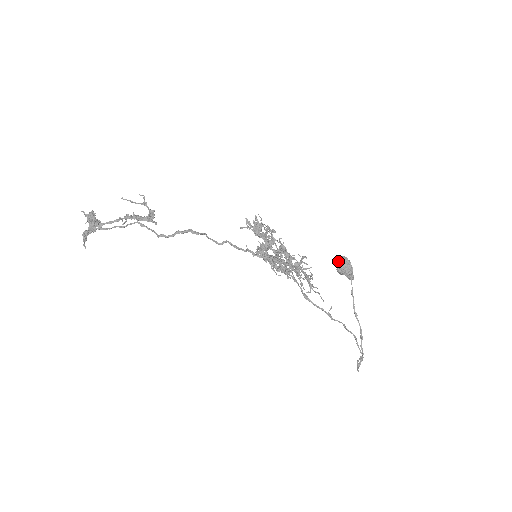
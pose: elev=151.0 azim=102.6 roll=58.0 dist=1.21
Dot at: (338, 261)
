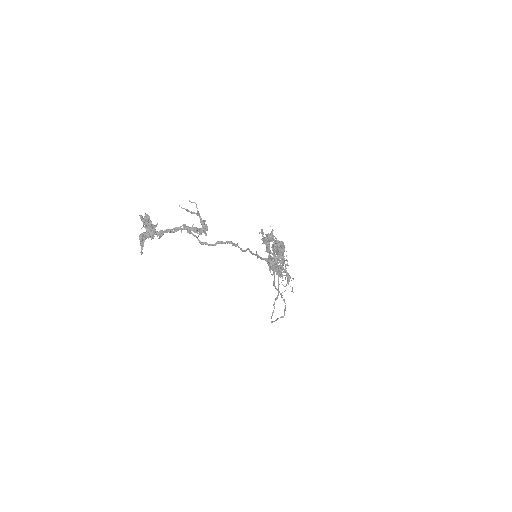
Dot at: (277, 244)
